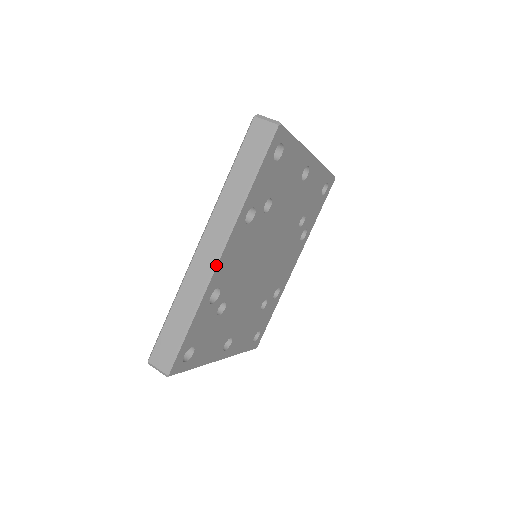
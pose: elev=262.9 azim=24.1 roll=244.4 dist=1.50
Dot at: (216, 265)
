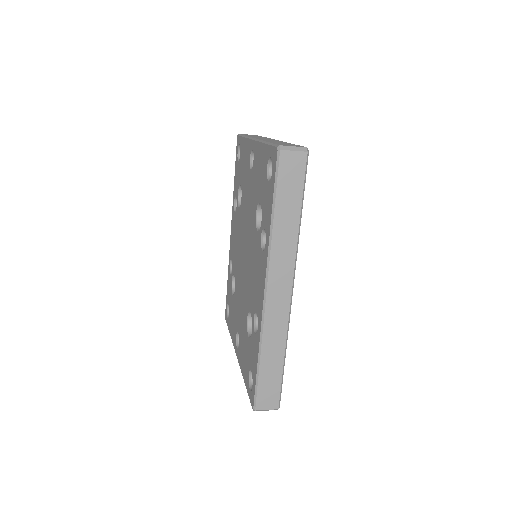
Dot at: (291, 303)
